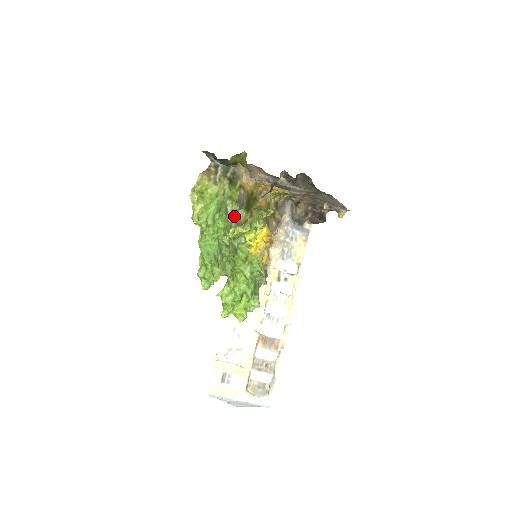
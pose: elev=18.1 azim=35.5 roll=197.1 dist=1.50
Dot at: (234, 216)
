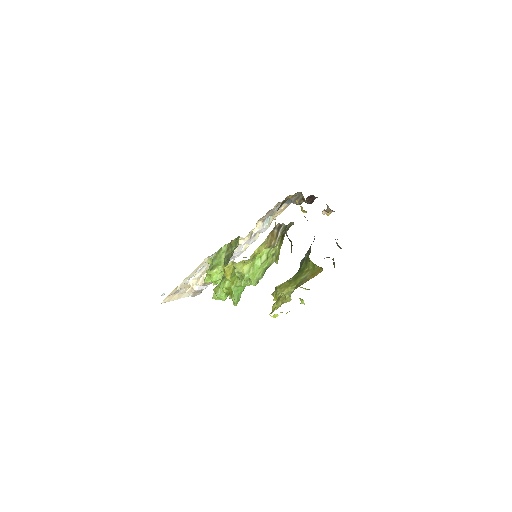
Dot at: (279, 295)
